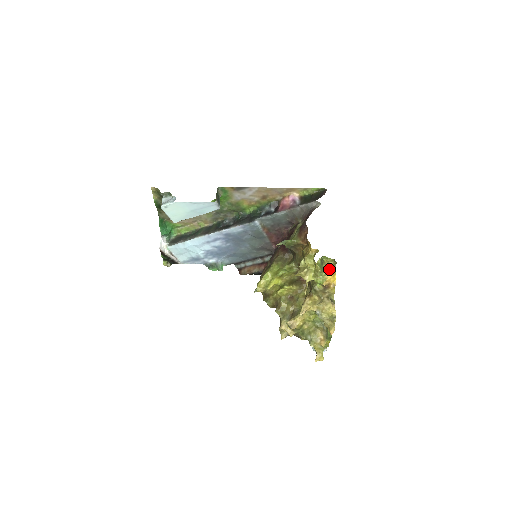
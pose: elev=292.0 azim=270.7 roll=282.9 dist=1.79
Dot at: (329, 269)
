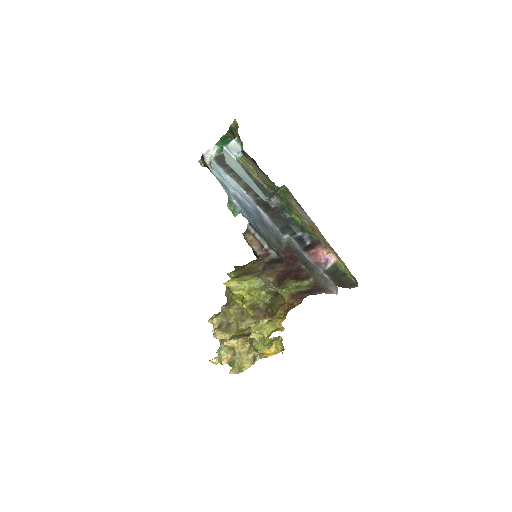
Dot at: (275, 347)
